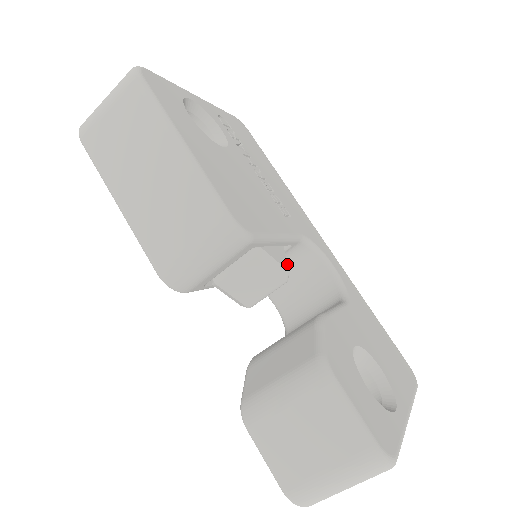
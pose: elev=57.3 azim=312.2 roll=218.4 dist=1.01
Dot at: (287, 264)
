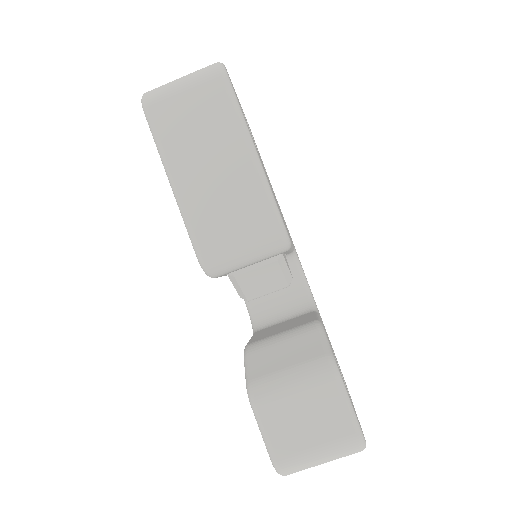
Dot at: (290, 271)
